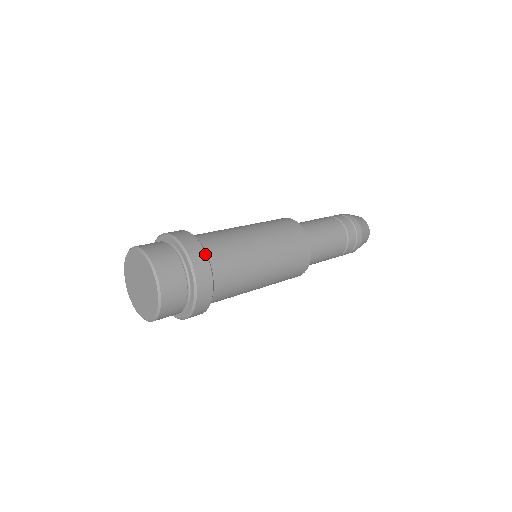
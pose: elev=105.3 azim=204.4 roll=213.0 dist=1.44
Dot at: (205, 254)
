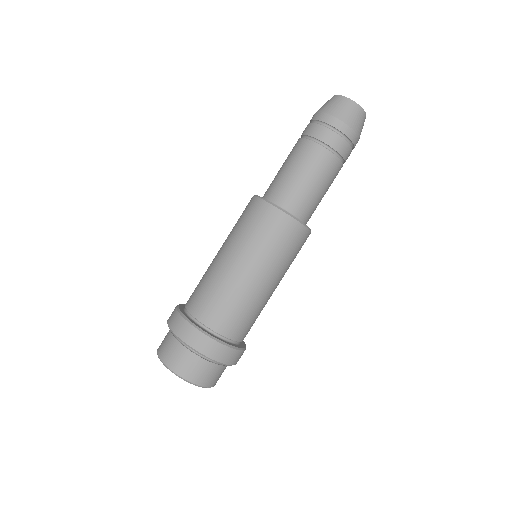
Dot at: (220, 344)
